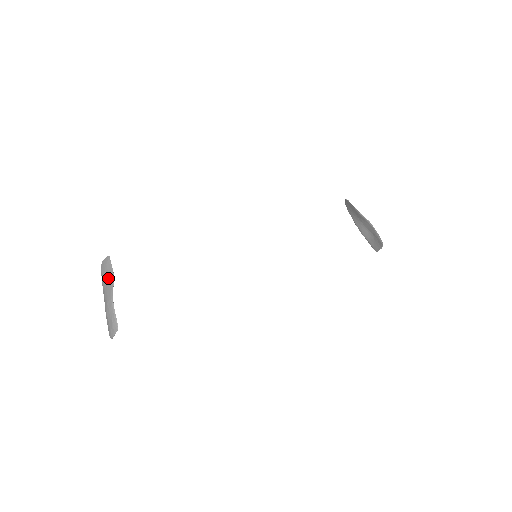
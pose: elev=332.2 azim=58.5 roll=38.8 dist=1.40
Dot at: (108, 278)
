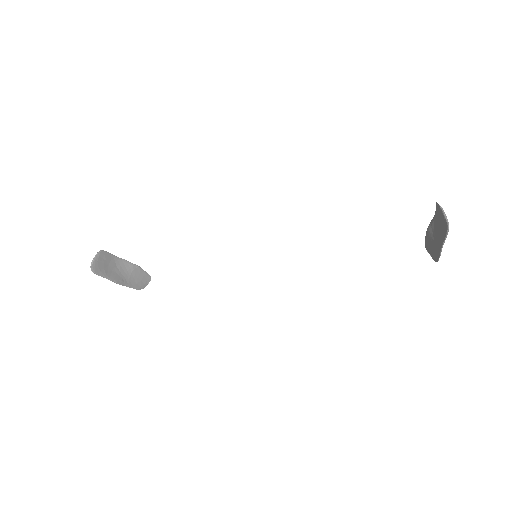
Dot at: (135, 272)
